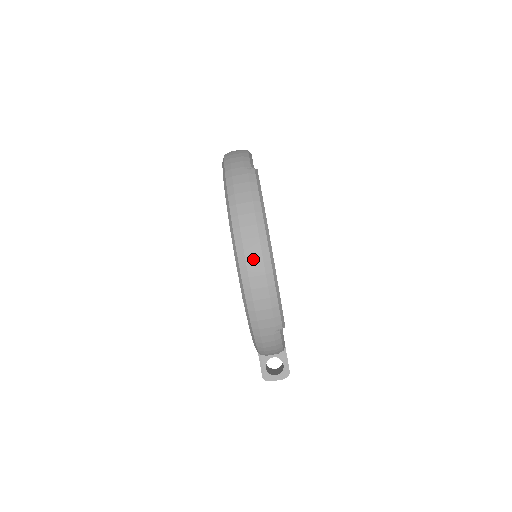
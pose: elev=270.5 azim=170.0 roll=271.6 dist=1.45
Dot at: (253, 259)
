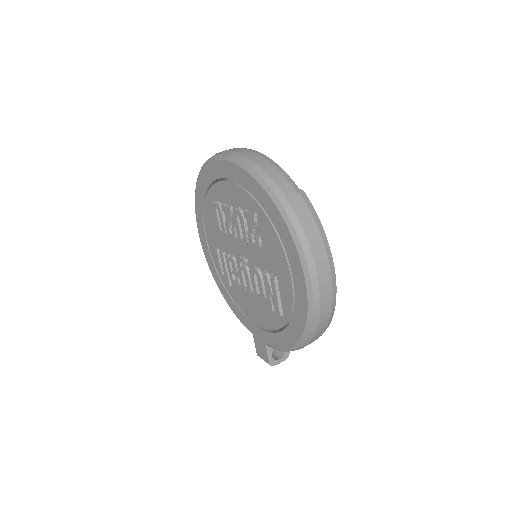
Dot at: (325, 291)
